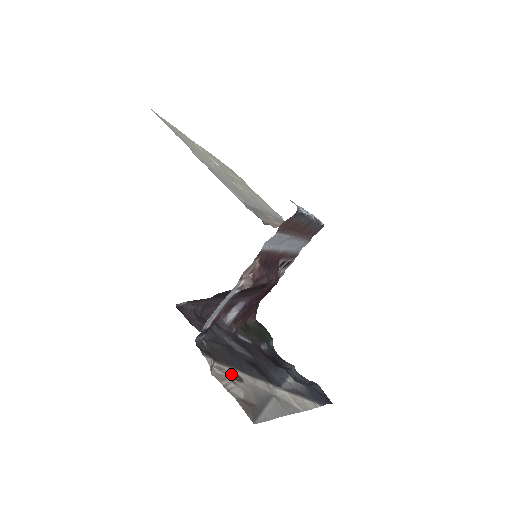
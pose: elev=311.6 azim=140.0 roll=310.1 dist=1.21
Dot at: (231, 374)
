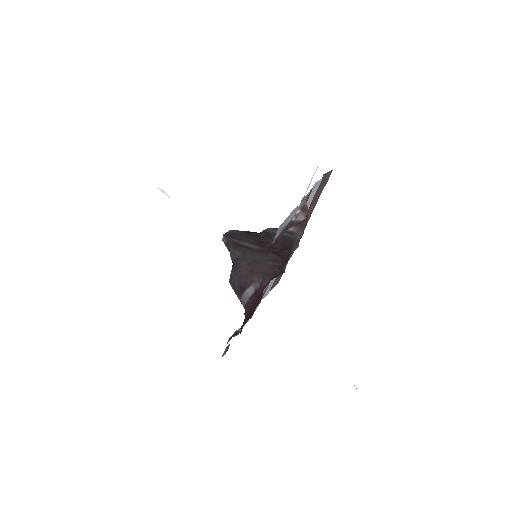
Dot at: occluded
